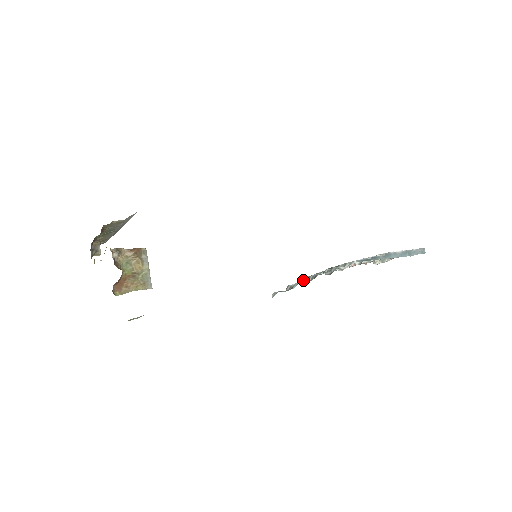
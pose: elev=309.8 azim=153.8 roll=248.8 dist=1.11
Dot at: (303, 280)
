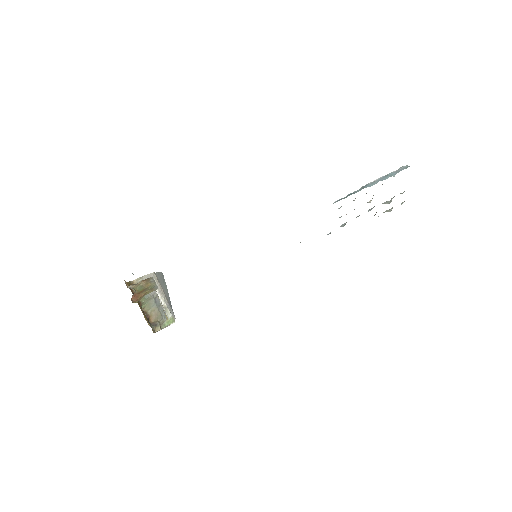
Dot at: occluded
